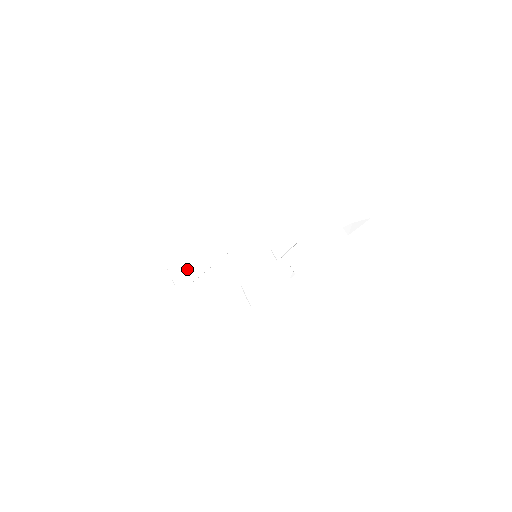
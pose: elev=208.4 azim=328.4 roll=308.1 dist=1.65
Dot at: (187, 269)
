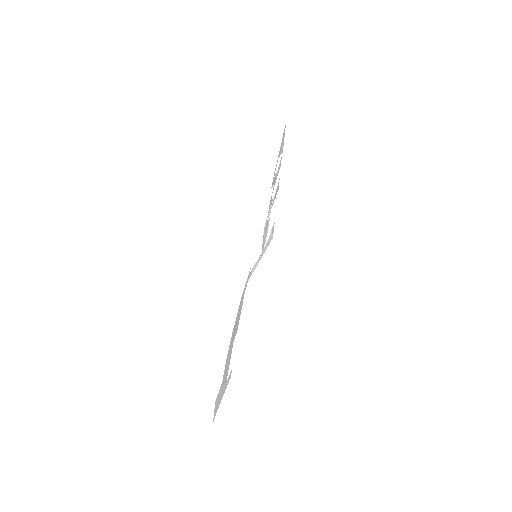
Dot at: occluded
